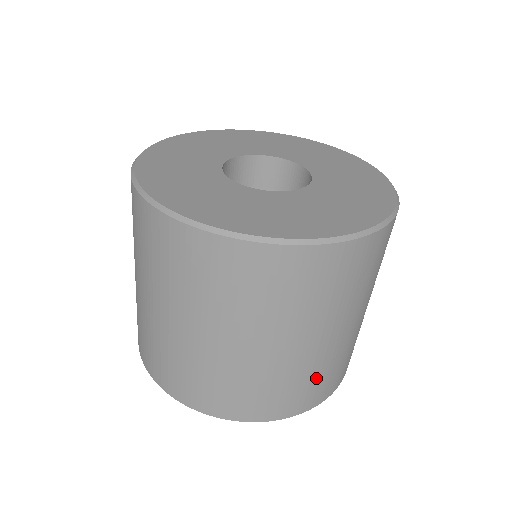
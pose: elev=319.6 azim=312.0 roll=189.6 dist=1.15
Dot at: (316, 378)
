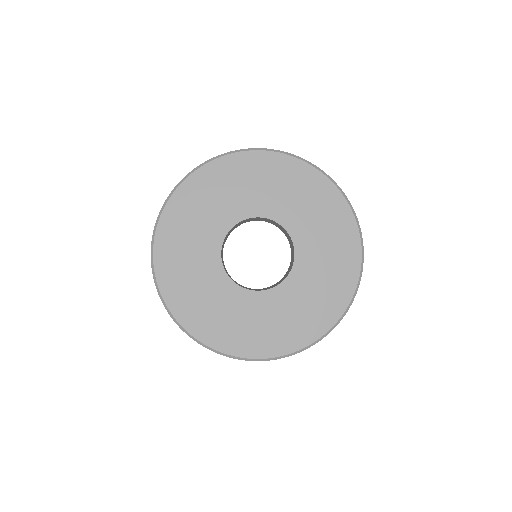
Dot at: occluded
